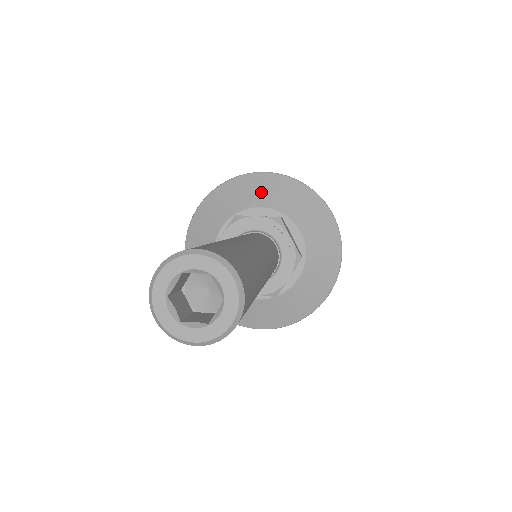
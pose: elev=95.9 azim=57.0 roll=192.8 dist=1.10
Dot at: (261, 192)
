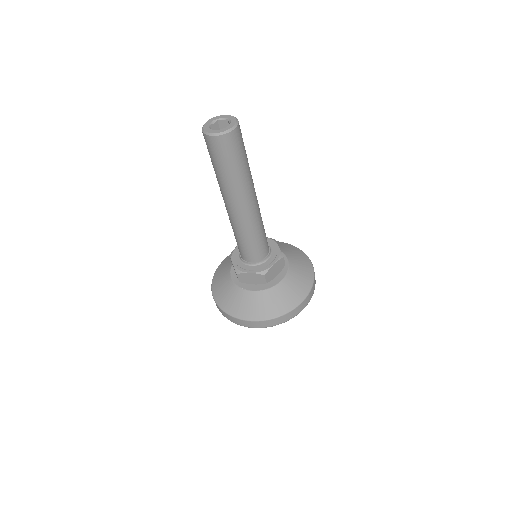
Dot at: occluded
